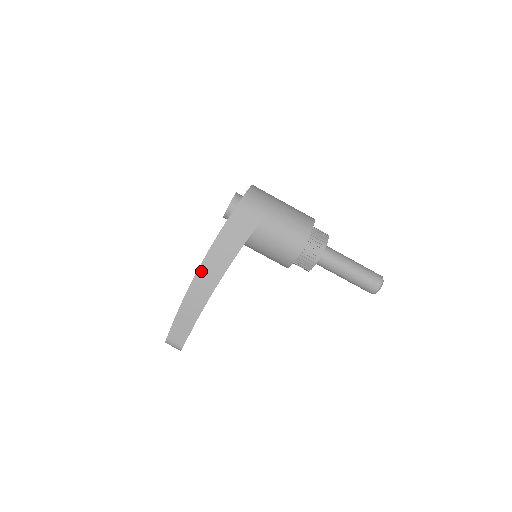
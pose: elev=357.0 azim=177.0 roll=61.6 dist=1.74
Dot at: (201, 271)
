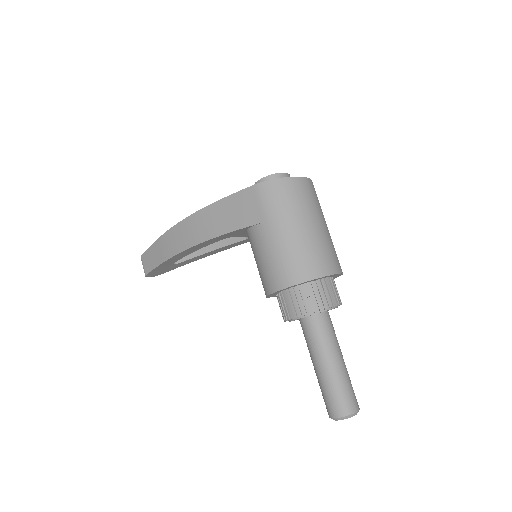
Dot at: (185, 222)
